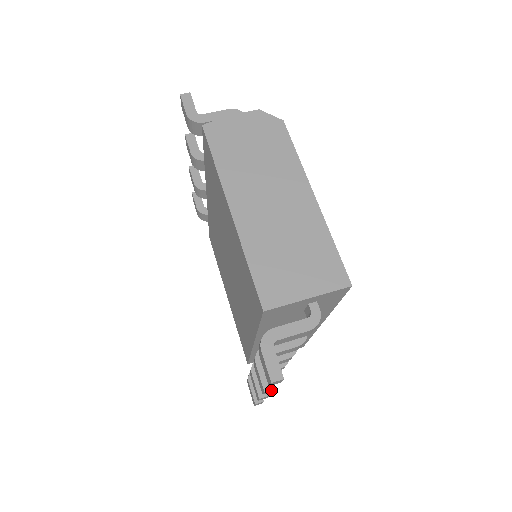
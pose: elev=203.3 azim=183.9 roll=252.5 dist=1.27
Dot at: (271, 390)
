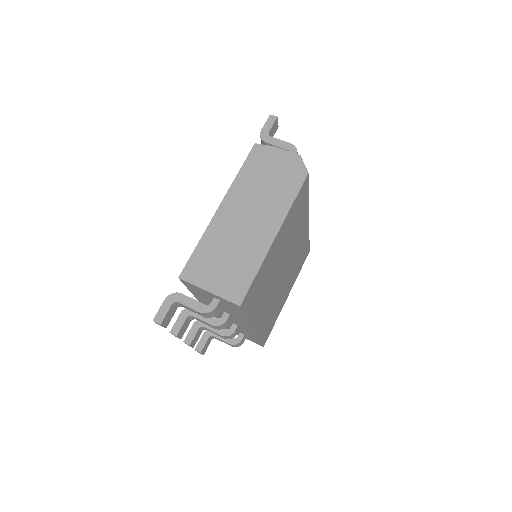
Dot at: (176, 335)
